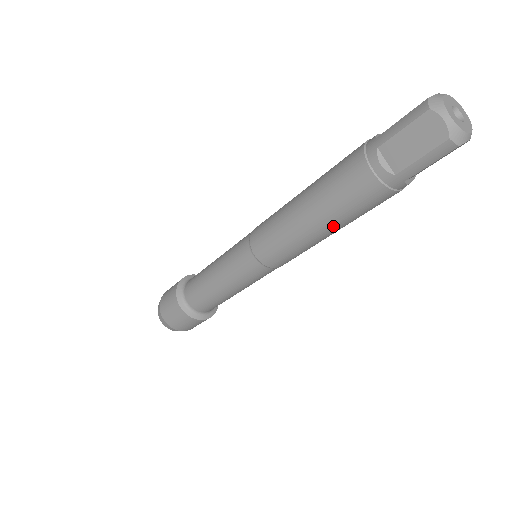
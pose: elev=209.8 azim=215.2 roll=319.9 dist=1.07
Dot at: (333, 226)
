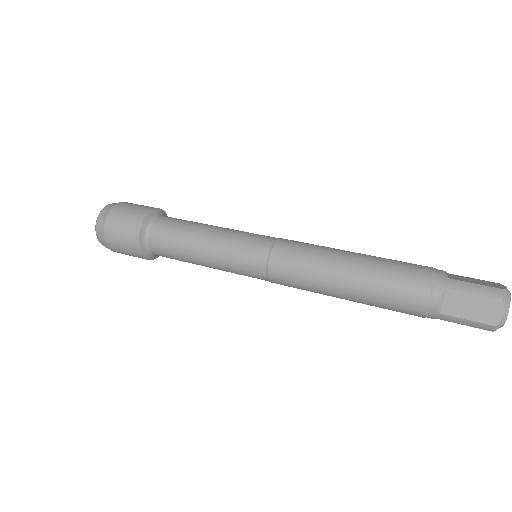
Dot at: occluded
